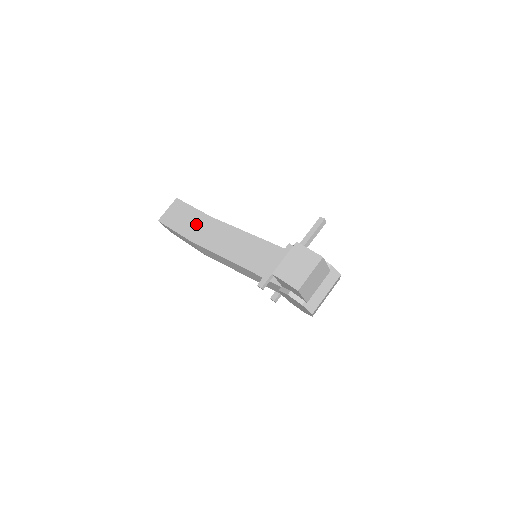
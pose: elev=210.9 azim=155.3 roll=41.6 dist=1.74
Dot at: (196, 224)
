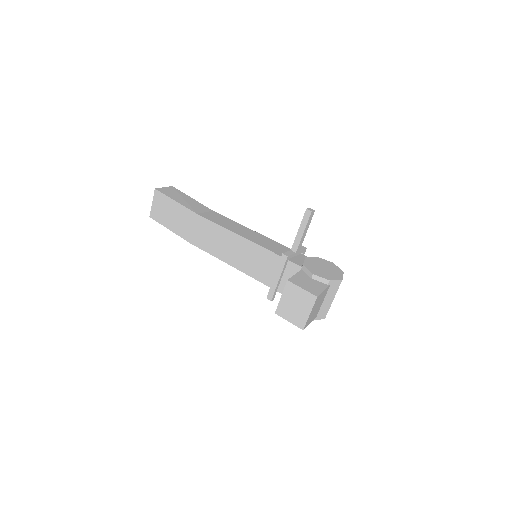
Dot at: (186, 223)
